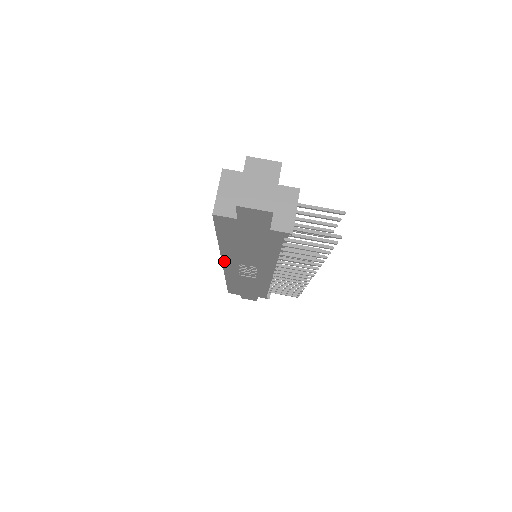
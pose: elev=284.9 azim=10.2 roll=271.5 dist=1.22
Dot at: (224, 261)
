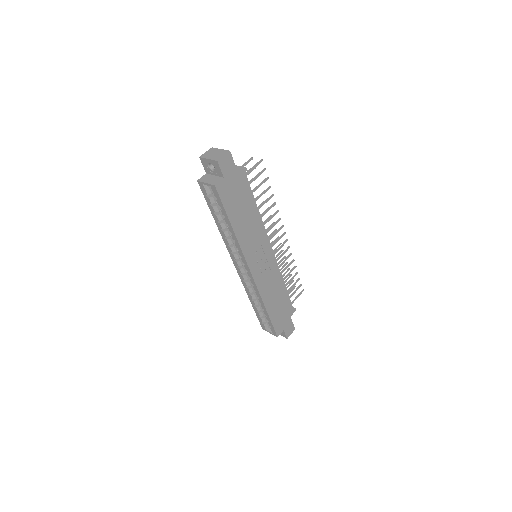
Dot at: (247, 260)
